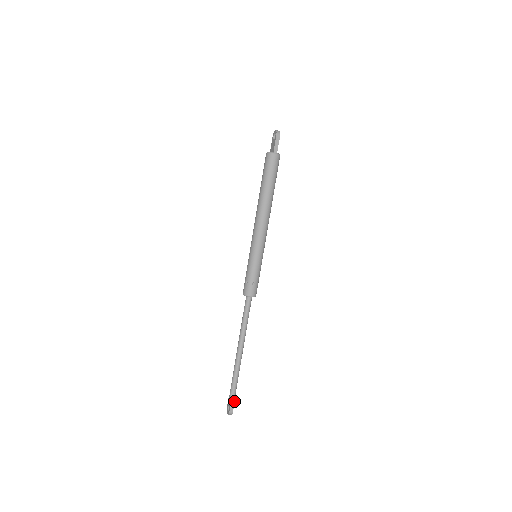
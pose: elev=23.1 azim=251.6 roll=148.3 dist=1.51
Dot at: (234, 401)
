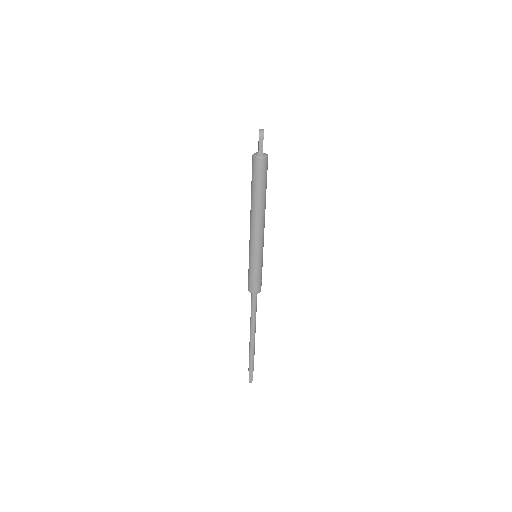
Dot at: (252, 374)
